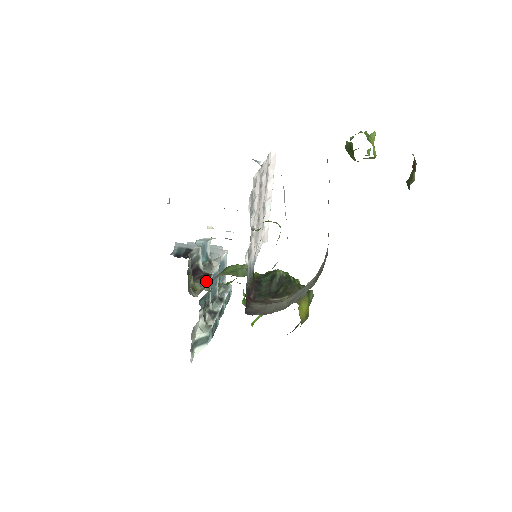
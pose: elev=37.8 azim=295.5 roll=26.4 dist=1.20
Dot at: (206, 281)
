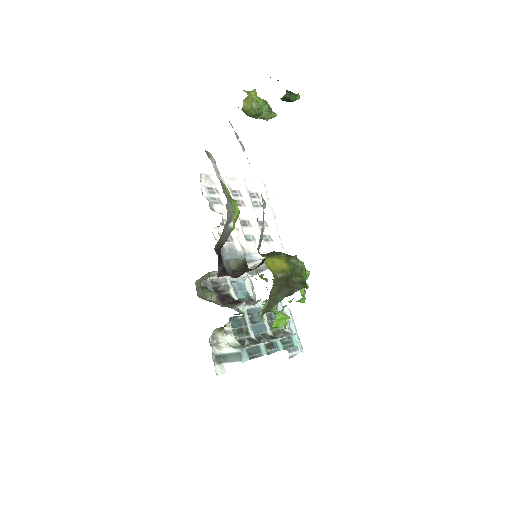
Dot at: (236, 305)
